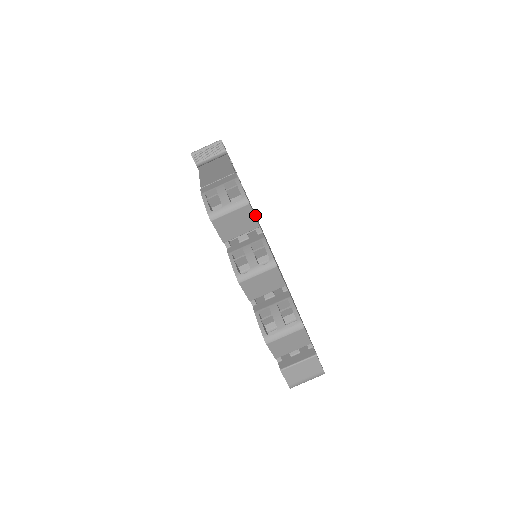
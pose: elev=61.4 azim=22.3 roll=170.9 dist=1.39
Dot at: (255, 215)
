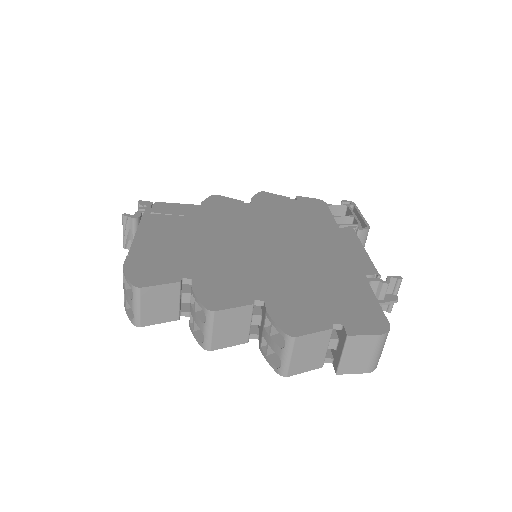
Dot at: (217, 227)
